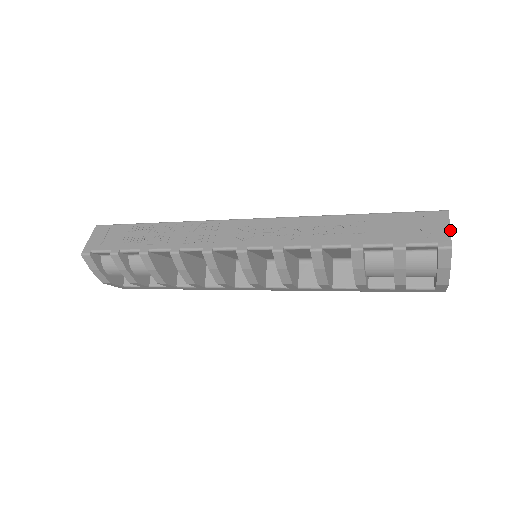
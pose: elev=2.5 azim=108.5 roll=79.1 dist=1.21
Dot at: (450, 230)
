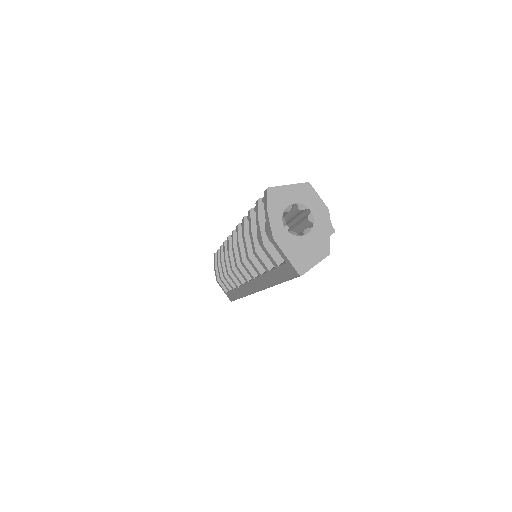
Dot at: (285, 185)
